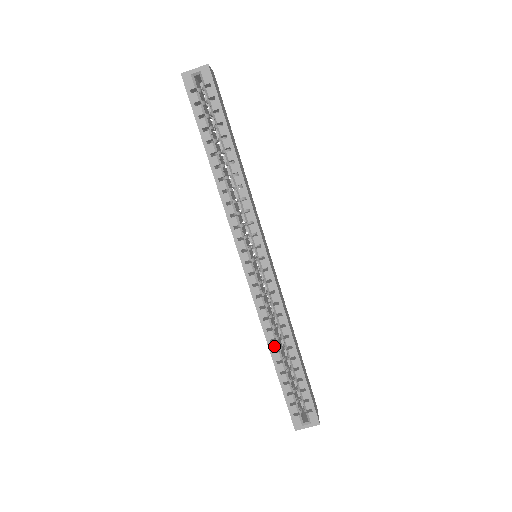
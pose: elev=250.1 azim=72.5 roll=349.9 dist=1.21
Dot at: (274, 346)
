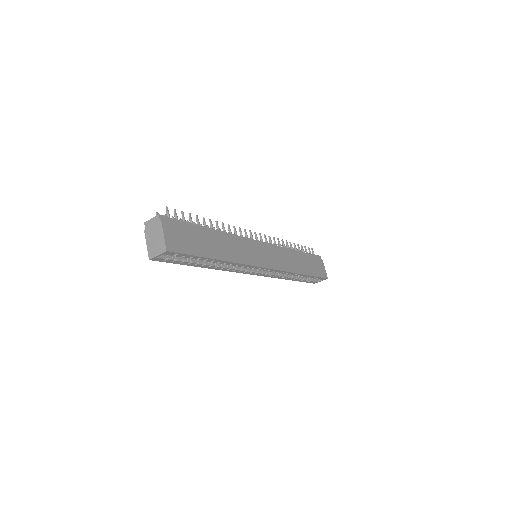
Dot at: (289, 278)
